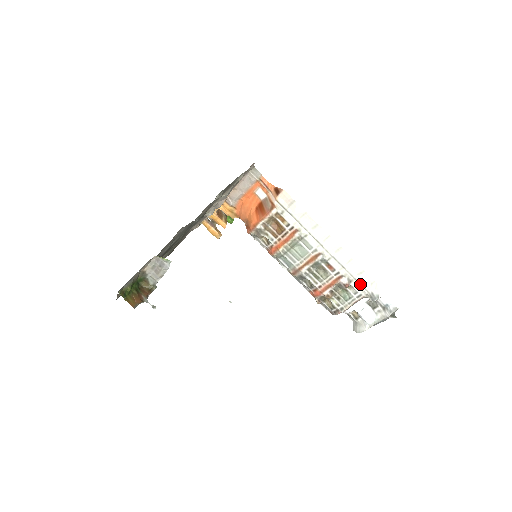
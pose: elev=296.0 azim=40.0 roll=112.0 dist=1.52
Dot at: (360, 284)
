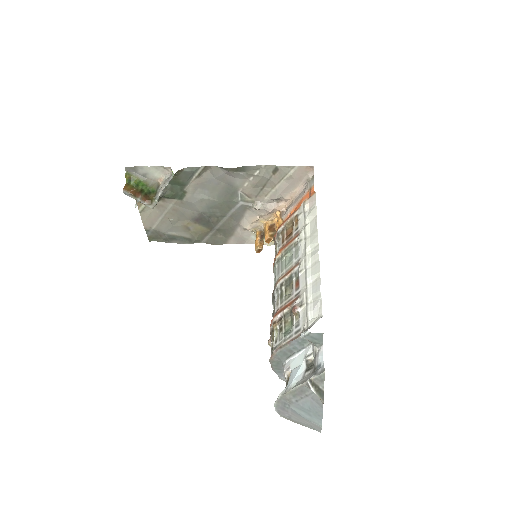
Dot at: (307, 312)
